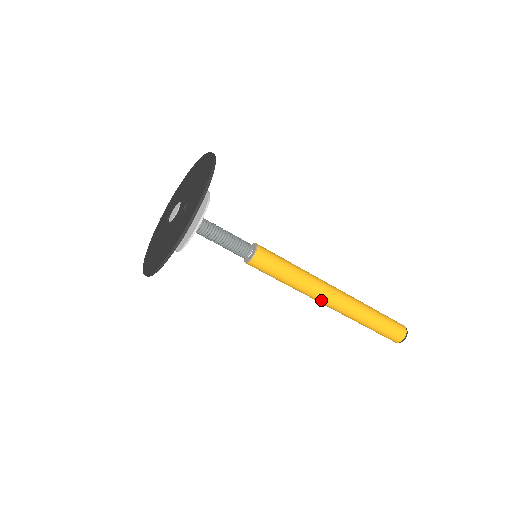
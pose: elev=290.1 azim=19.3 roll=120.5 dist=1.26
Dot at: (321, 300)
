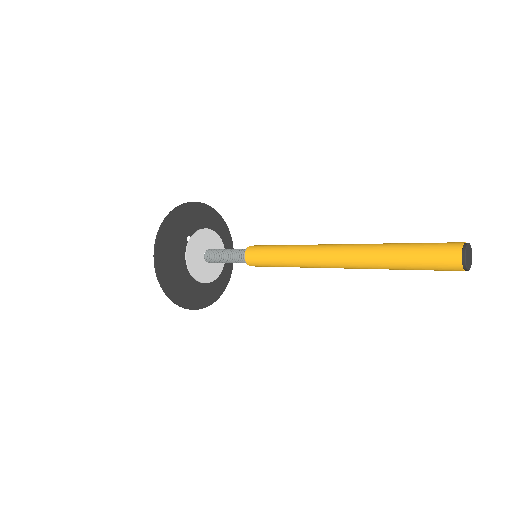
Dot at: (322, 259)
